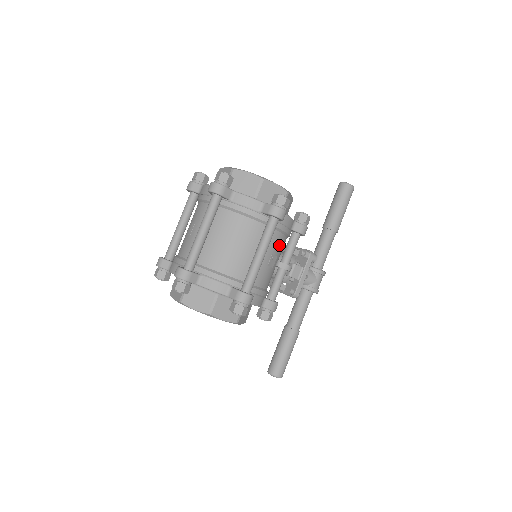
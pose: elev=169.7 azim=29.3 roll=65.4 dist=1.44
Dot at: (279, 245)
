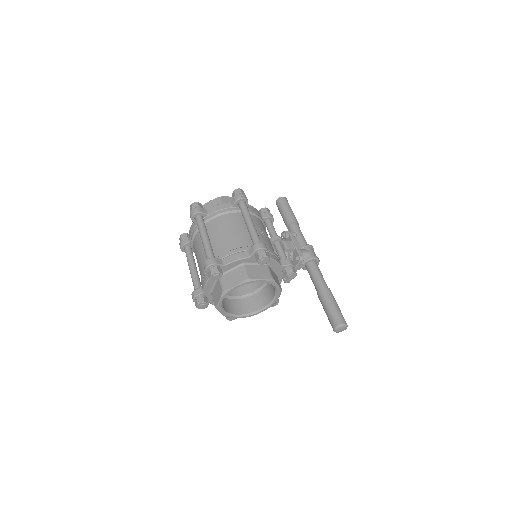
Dot at: (260, 225)
